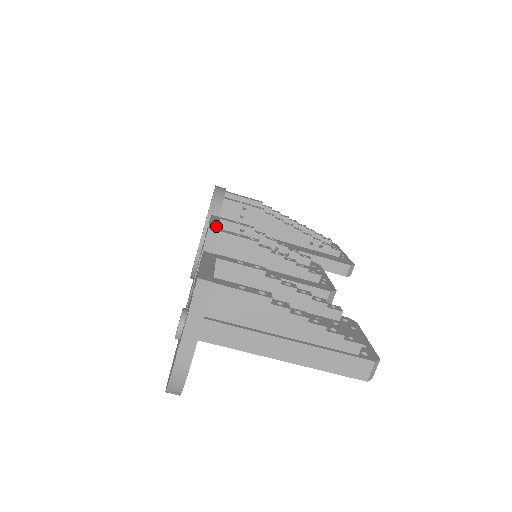
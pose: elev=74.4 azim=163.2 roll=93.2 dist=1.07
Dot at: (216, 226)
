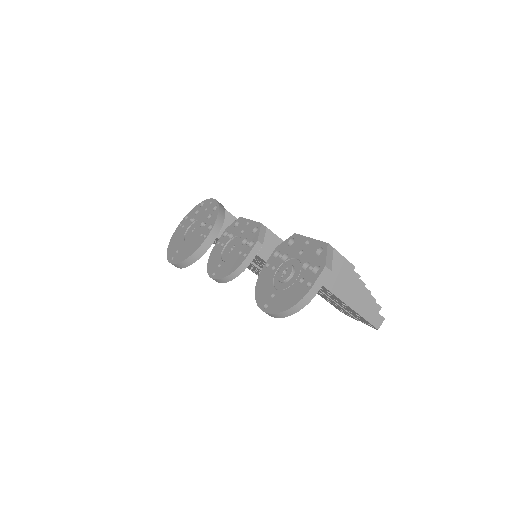
Dot at: occluded
